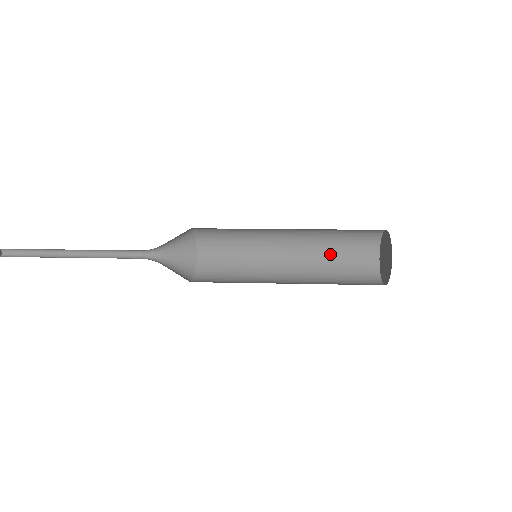
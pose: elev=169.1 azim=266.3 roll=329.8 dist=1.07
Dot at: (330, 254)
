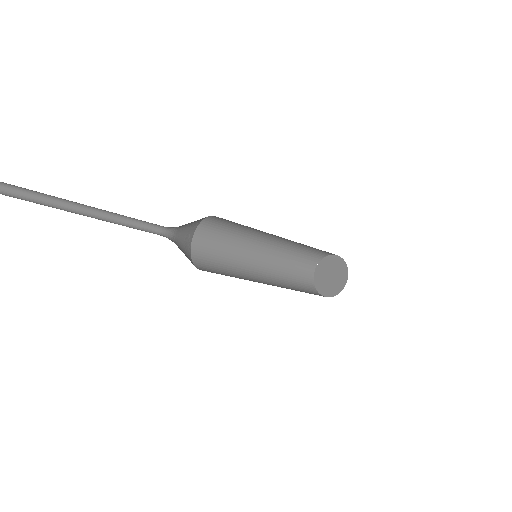
Dot at: (286, 272)
